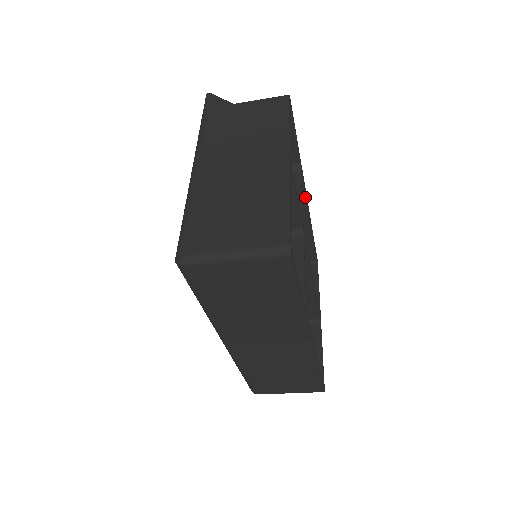
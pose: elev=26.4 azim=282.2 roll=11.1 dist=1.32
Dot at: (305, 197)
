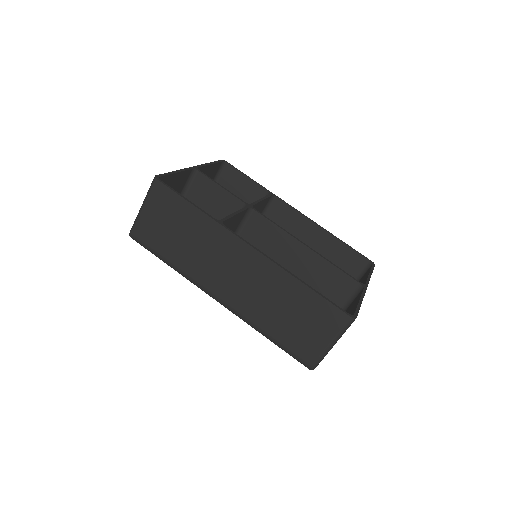
Dot at: (297, 212)
